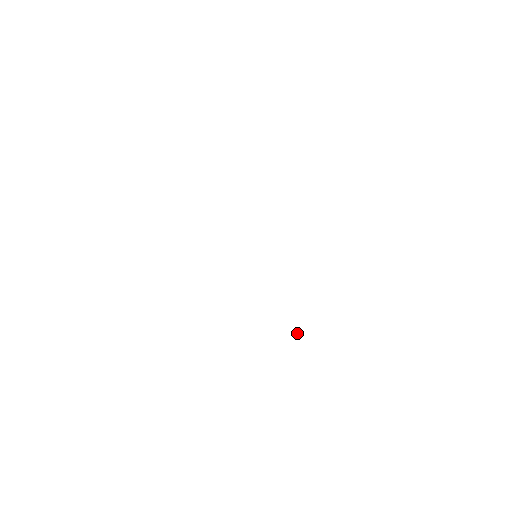
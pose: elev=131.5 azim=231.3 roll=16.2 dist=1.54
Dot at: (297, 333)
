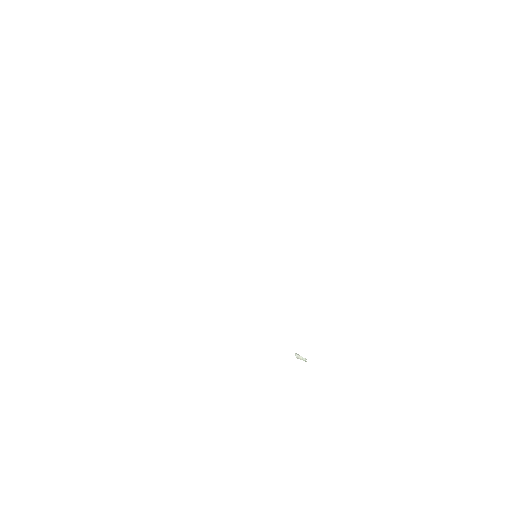
Dot at: occluded
